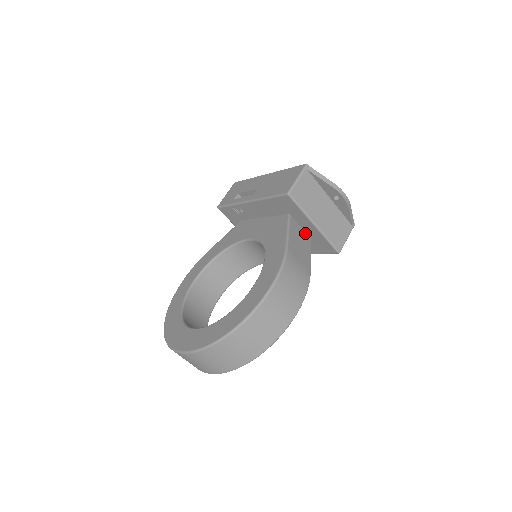
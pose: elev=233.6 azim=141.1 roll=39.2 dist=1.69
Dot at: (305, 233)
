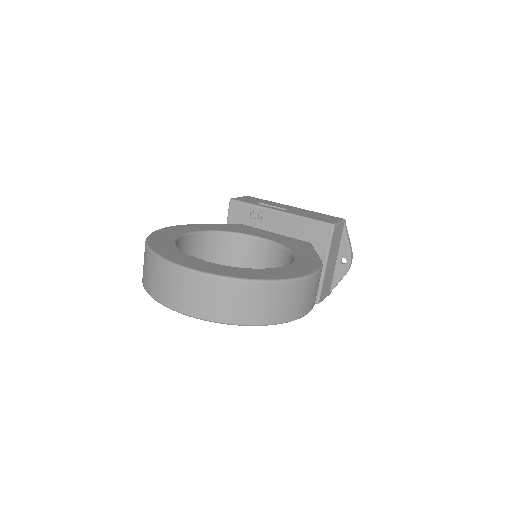
Dot at: occluded
